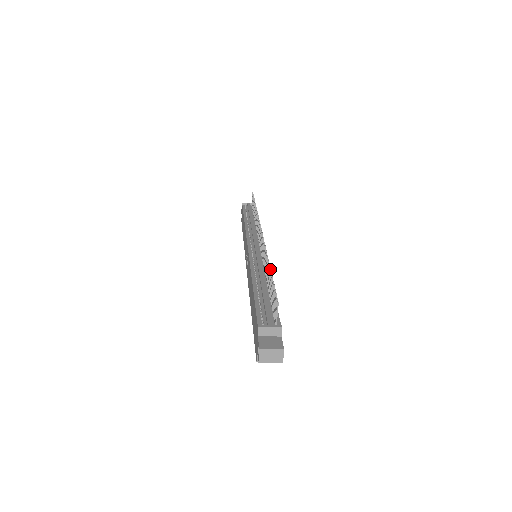
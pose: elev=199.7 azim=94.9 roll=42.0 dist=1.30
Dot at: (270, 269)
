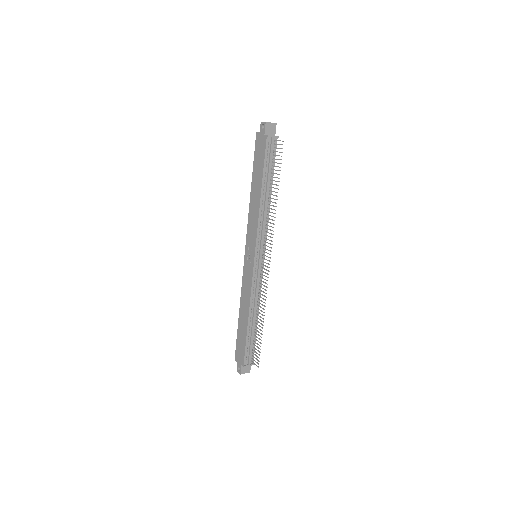
Dot at: occluded
